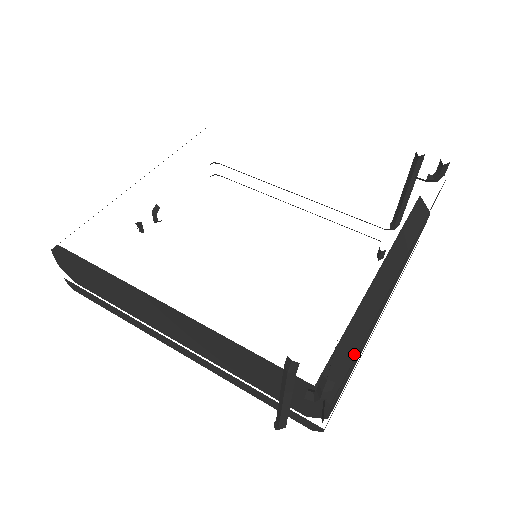
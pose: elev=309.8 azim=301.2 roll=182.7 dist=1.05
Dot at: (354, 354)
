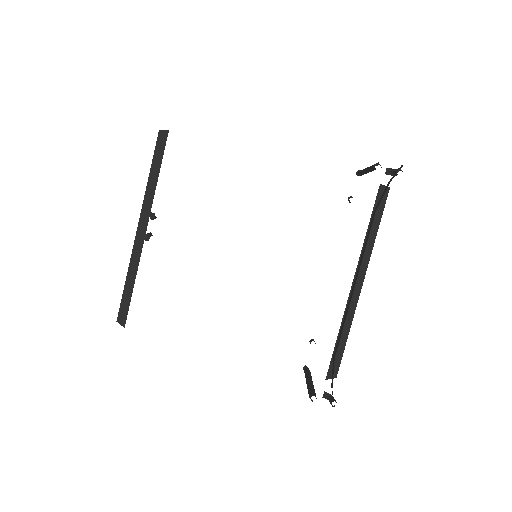
Dot at: (344, 343)
